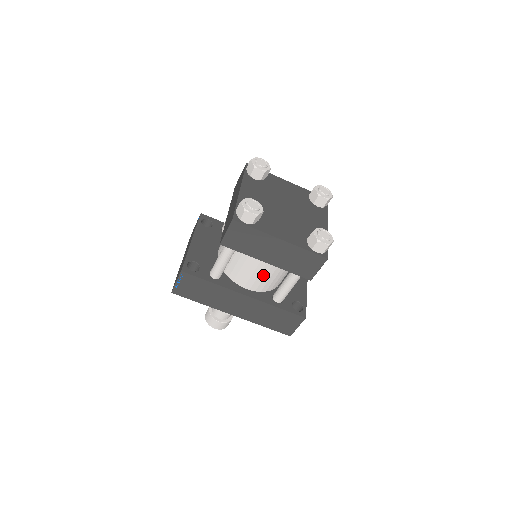
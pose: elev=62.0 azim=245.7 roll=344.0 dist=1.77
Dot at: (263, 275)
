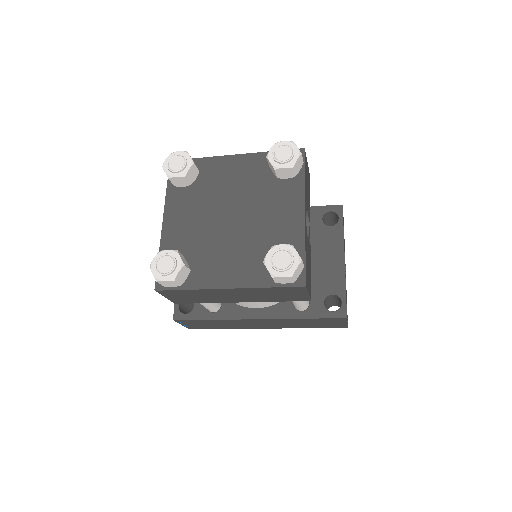
Dot at: occluded
